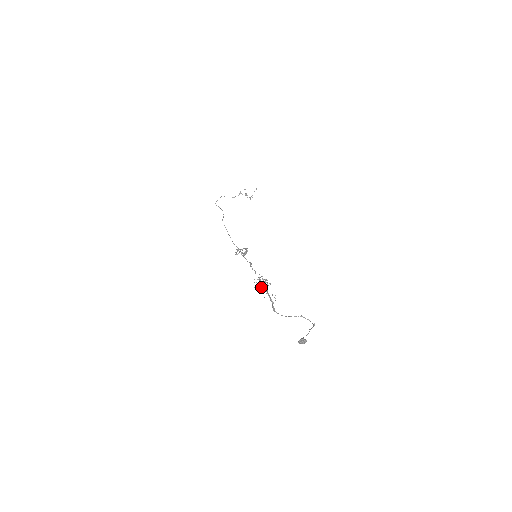
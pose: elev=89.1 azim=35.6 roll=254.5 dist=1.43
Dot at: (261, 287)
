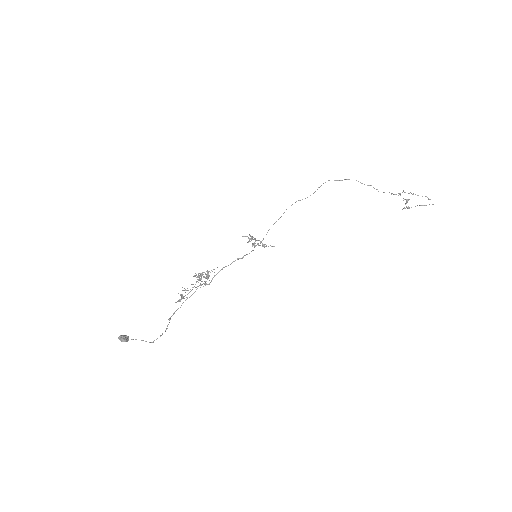
Dot at: occluded
